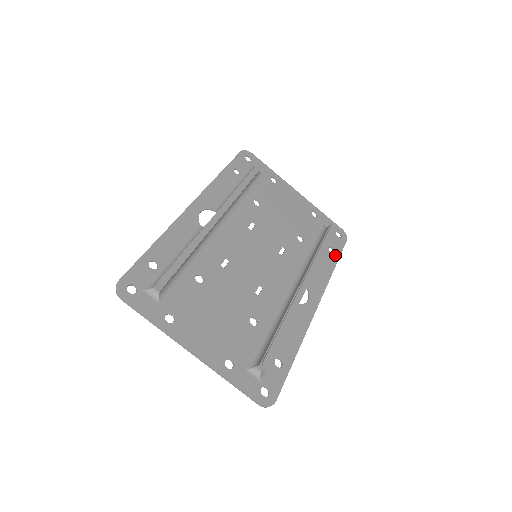
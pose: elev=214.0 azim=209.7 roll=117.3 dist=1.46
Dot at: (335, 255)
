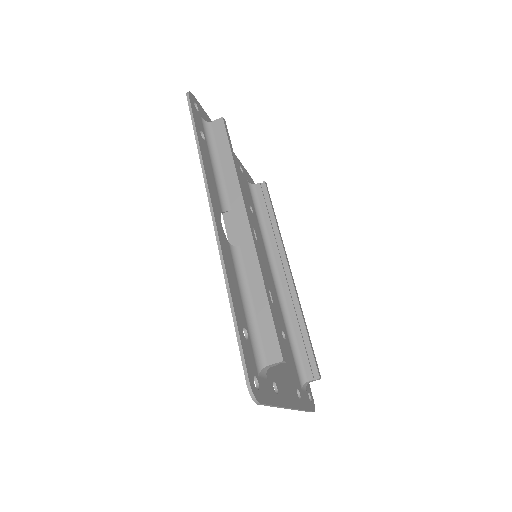
Dot at: occluded
